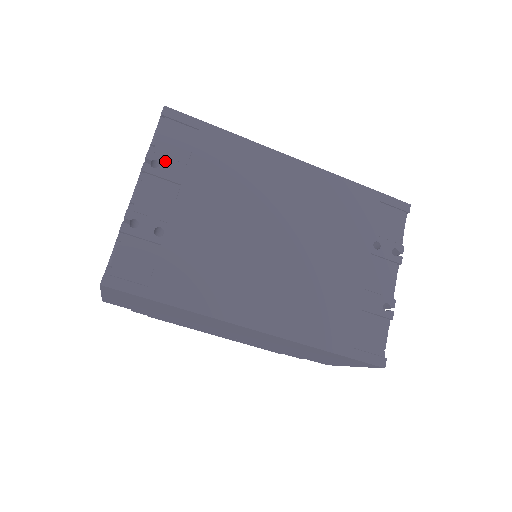
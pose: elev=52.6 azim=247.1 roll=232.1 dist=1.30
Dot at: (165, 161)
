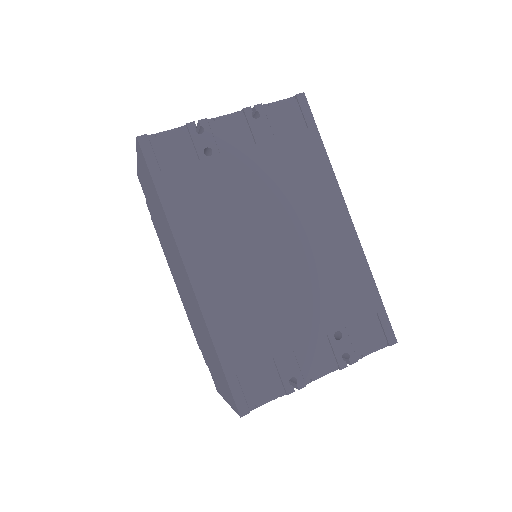
Dot at: (264, 120)
